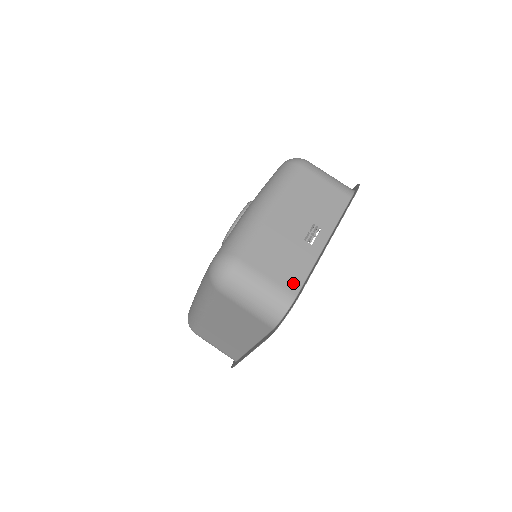
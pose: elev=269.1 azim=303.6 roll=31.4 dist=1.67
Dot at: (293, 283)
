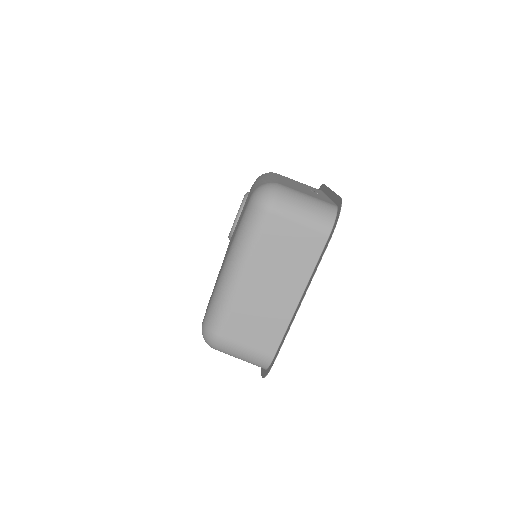
Dot at: (327, 201)
